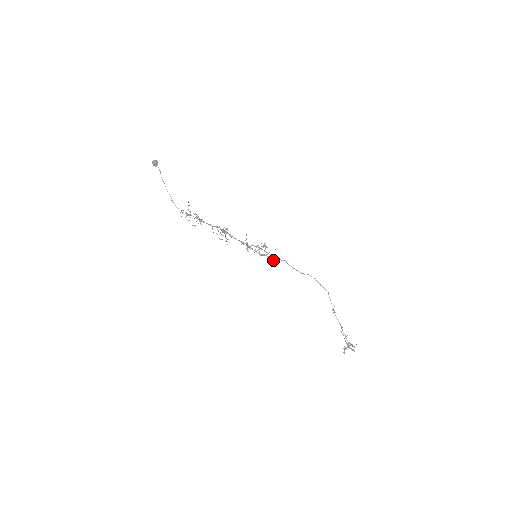
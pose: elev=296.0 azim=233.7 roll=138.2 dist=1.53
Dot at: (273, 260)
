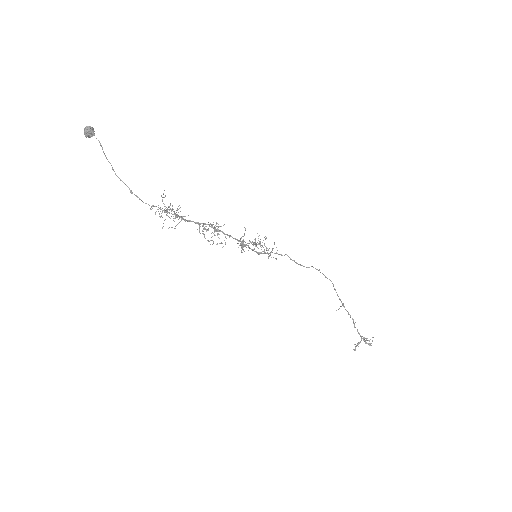
Dot at: (271, 257)
